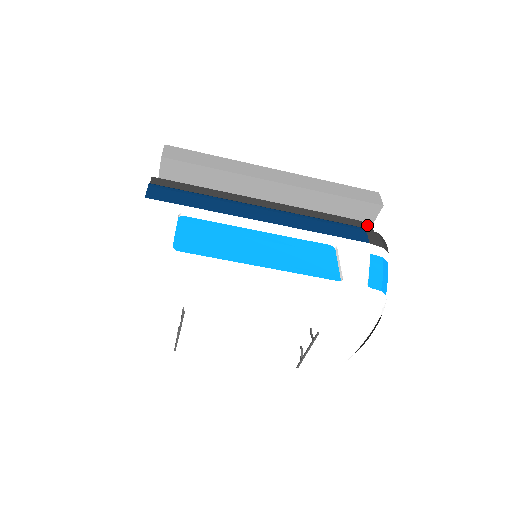
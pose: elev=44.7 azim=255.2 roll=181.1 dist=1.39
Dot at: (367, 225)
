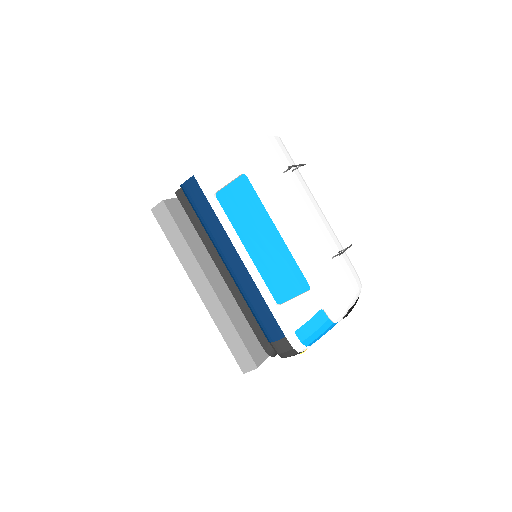
Dot at: occluded
